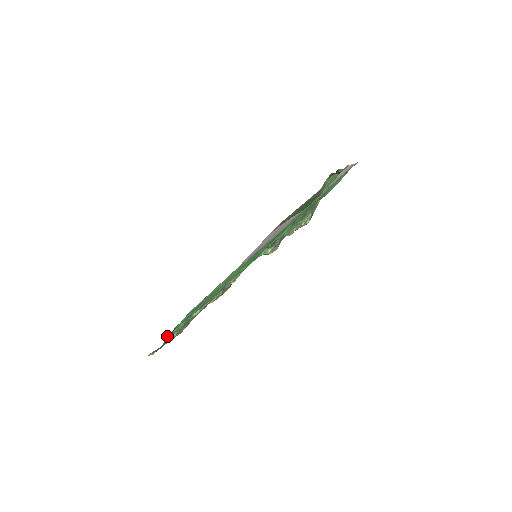
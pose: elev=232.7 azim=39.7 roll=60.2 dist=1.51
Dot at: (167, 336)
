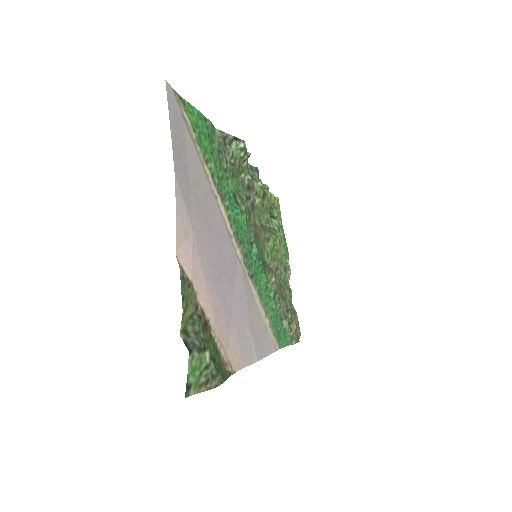
Dot at: occluded
